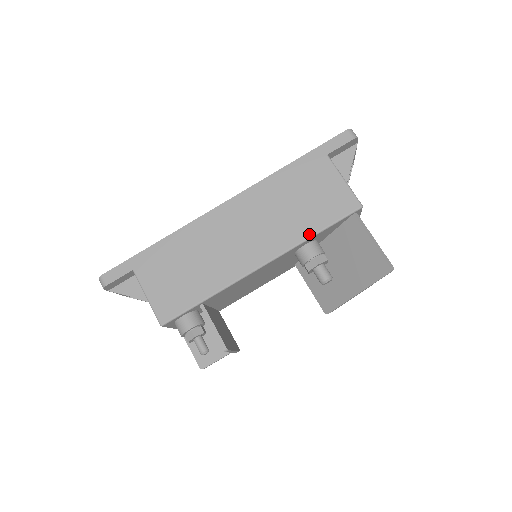
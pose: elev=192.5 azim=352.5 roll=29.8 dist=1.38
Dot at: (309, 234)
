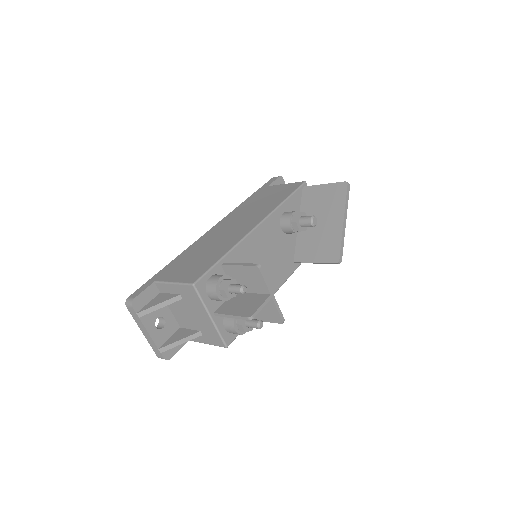
Dot at: (280, 202)
